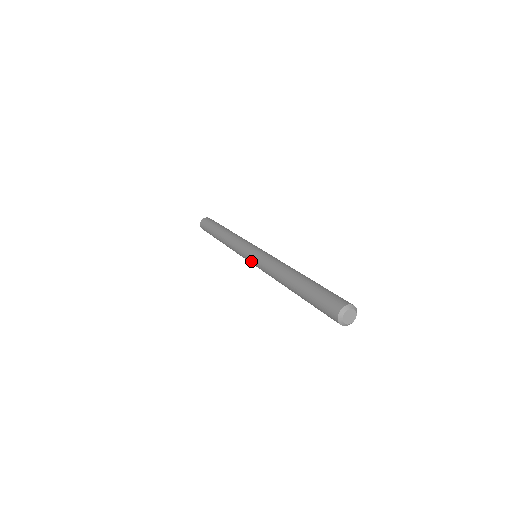
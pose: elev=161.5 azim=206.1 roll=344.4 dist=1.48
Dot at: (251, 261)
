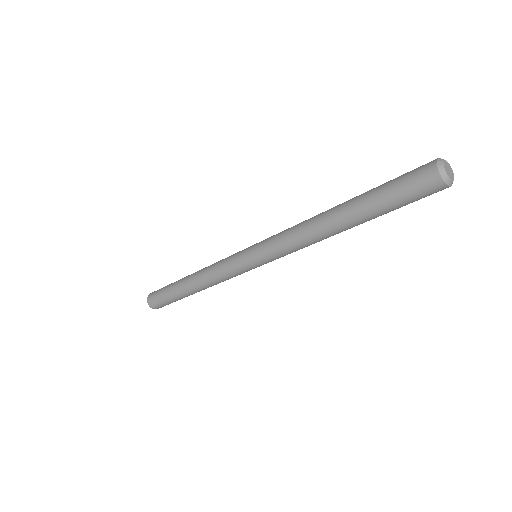
Dot at: (255, 245)
